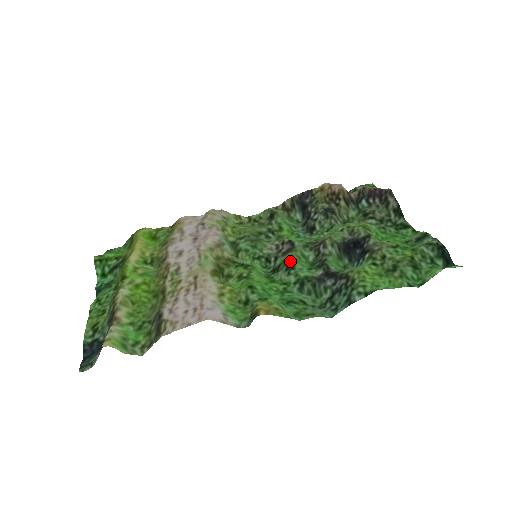
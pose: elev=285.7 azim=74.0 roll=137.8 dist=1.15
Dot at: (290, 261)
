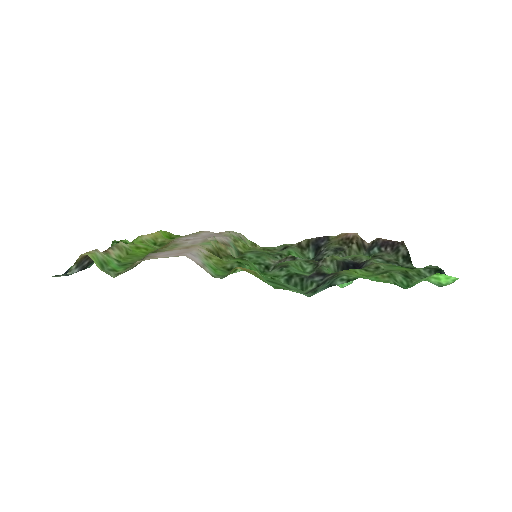
Dot at: (286, 264)
